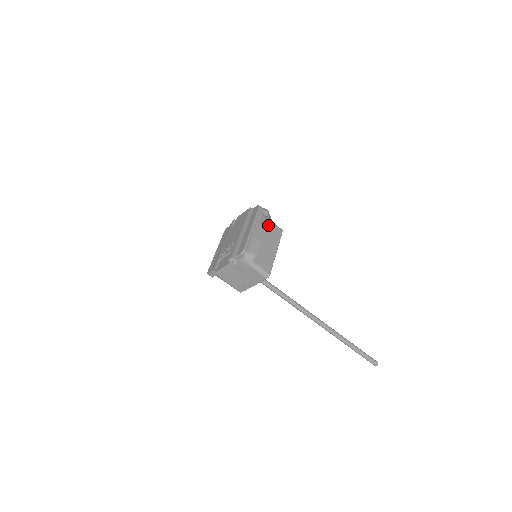
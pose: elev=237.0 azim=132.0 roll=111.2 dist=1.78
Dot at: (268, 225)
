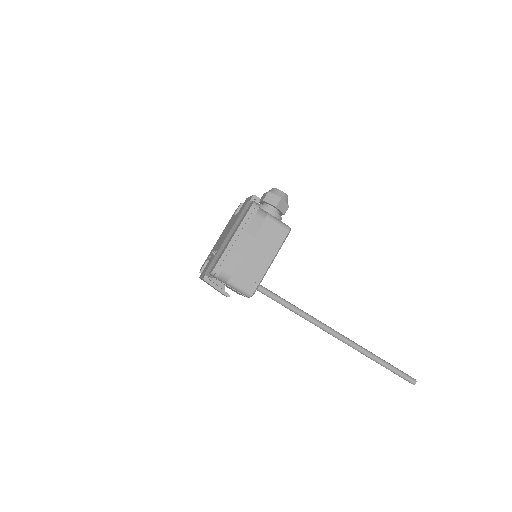
Dot at: (267, 226)
